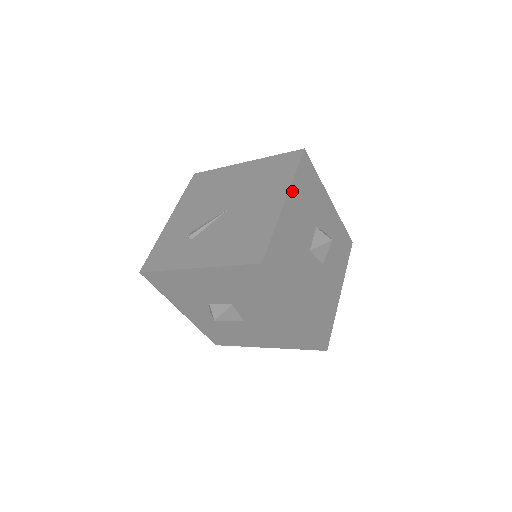
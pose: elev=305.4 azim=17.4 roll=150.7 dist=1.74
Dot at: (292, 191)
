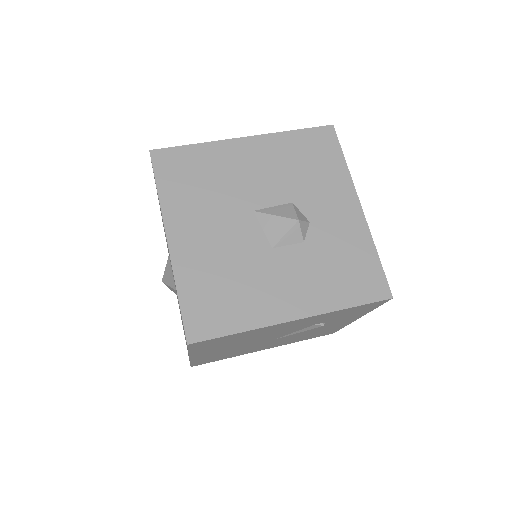
Dot at: (268, 139)
